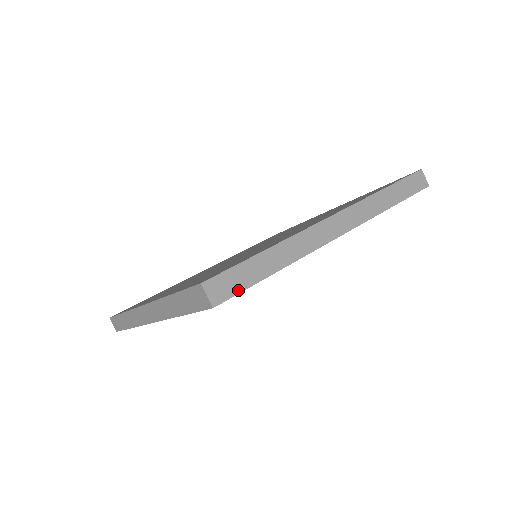
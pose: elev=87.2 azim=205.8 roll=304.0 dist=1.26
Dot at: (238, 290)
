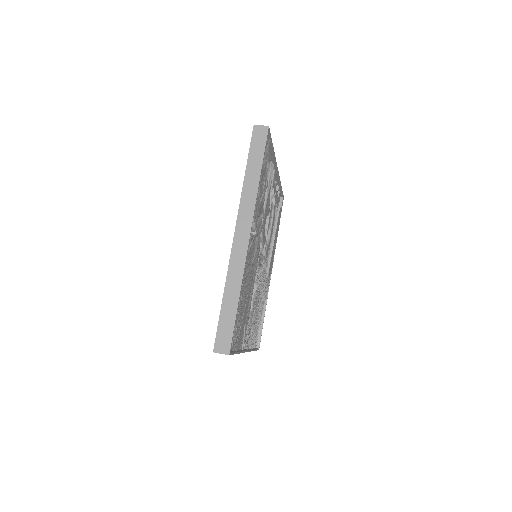
Dot at: (269, 135)
